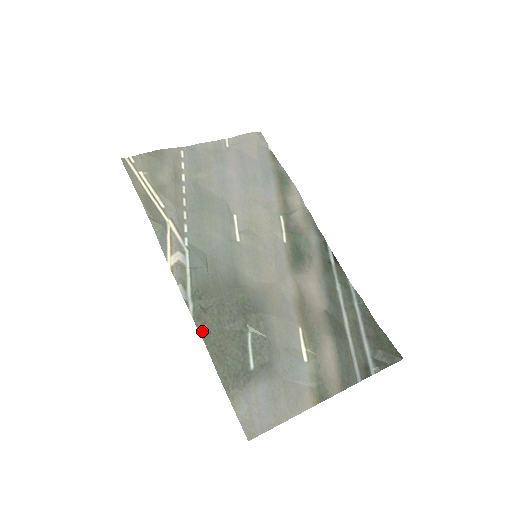
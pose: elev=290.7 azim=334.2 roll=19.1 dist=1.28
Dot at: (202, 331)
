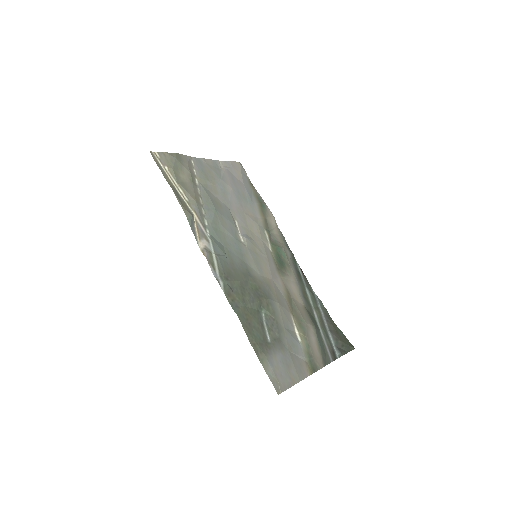
Dot at: (233, 305)
